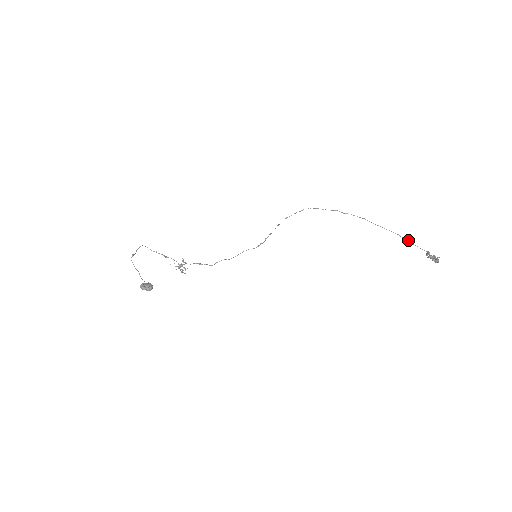
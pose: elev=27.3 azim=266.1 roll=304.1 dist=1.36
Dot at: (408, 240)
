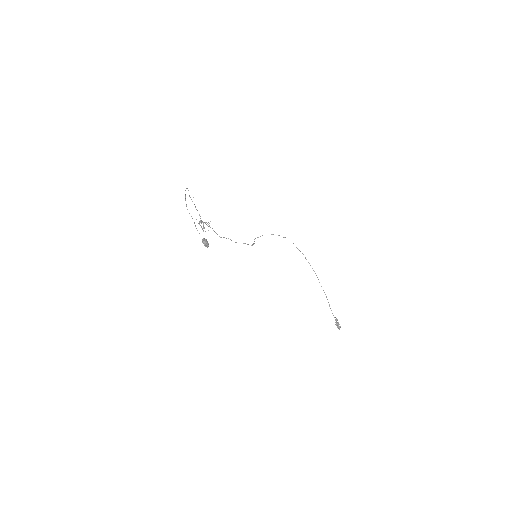
Dot at: occluded
